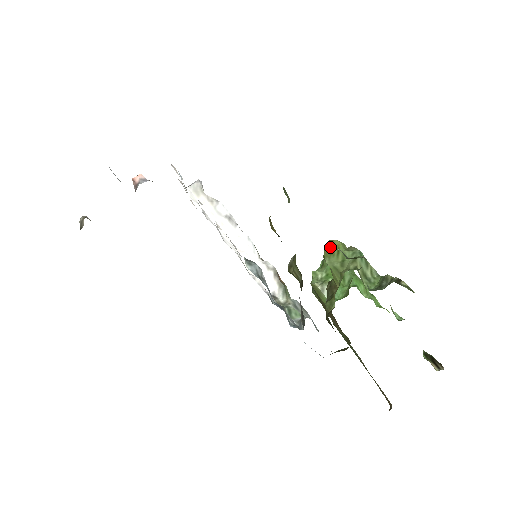
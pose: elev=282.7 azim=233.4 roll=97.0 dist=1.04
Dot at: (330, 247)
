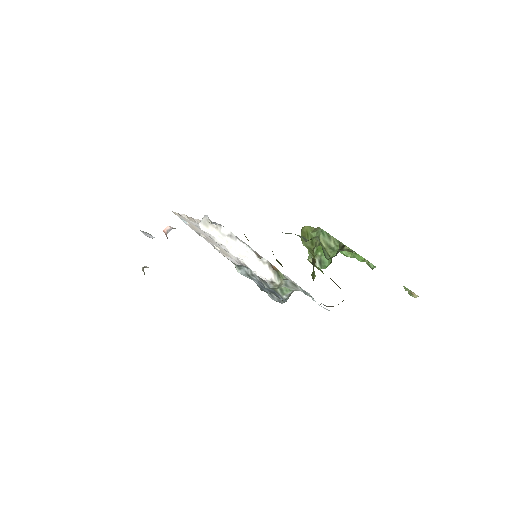
Dot at: (302, 233)
